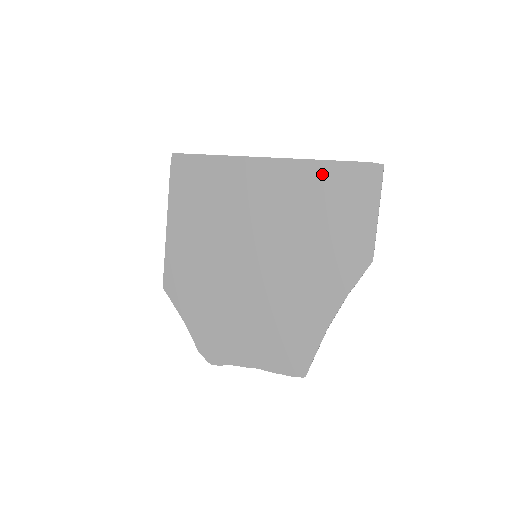
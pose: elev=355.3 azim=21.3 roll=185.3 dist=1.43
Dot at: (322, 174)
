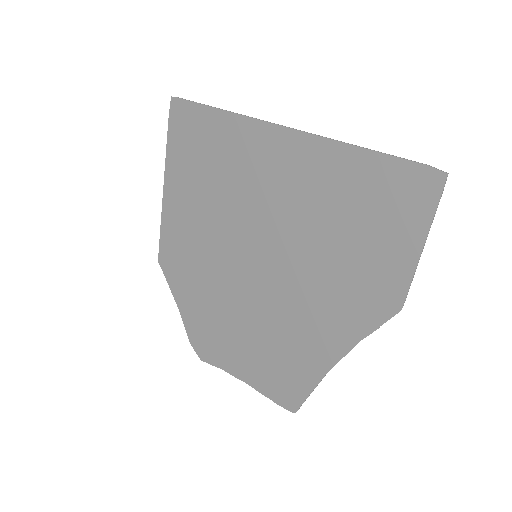
Dot at: (352, 167)
